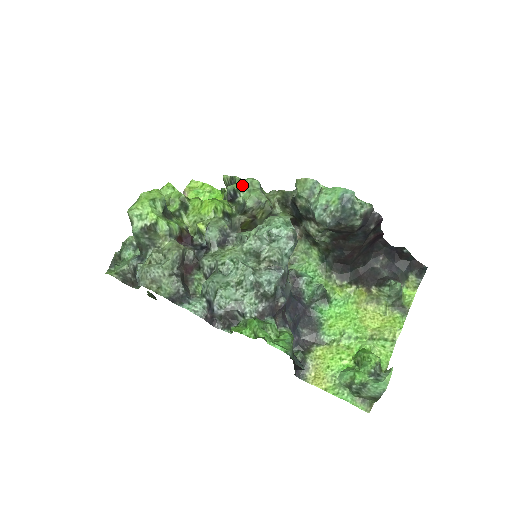
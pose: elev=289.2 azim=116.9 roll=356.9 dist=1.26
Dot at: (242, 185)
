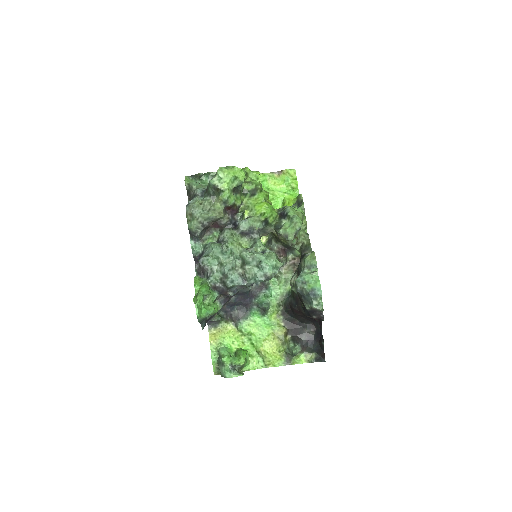
Dot at: (292, 217)
